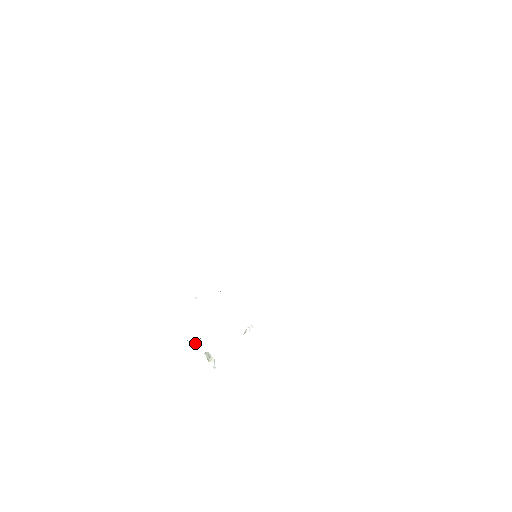
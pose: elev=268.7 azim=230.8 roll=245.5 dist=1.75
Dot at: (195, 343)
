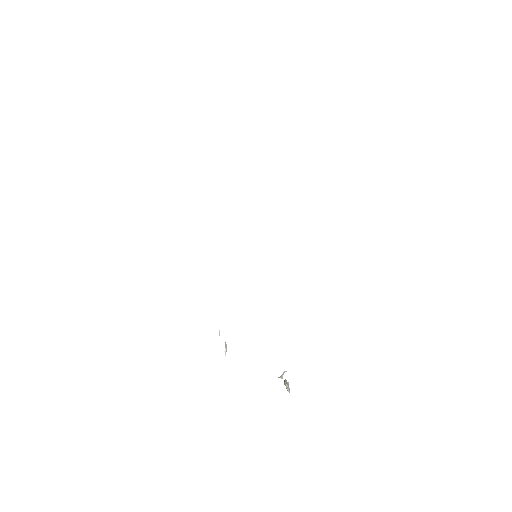
Dot at: (282, 376)
